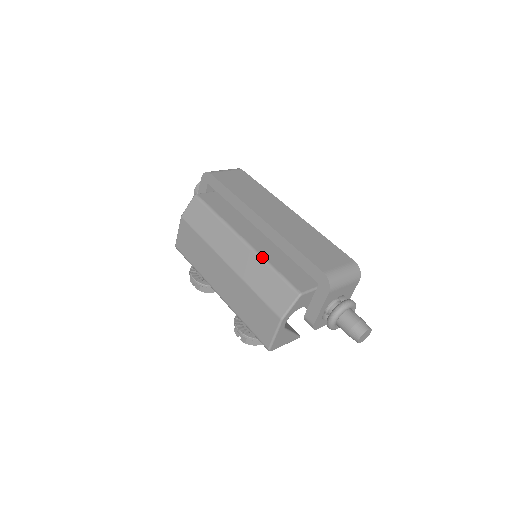
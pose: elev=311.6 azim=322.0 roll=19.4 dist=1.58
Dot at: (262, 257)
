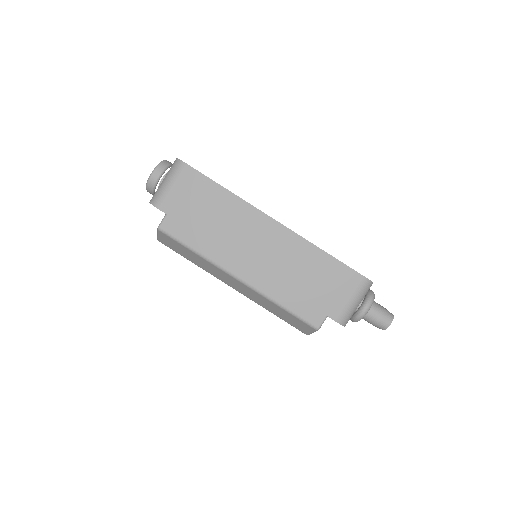
Dot at: (267, 297)
